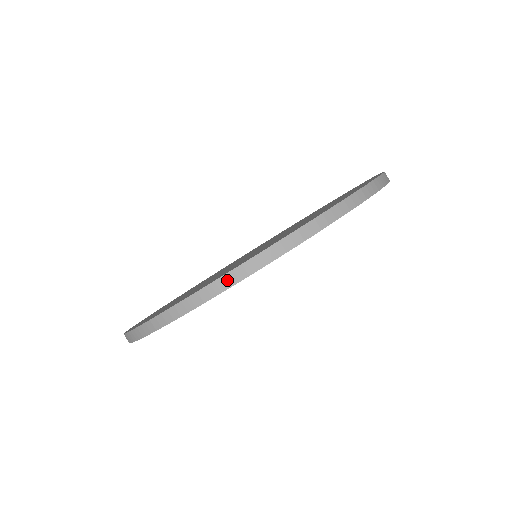
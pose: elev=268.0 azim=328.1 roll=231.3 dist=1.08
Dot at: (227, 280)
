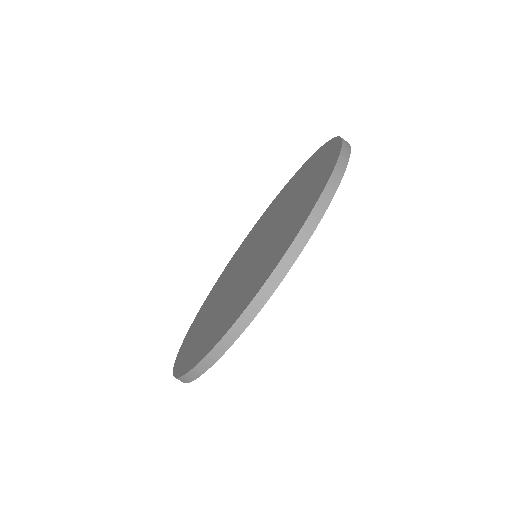
Dot at: (203, 366)
